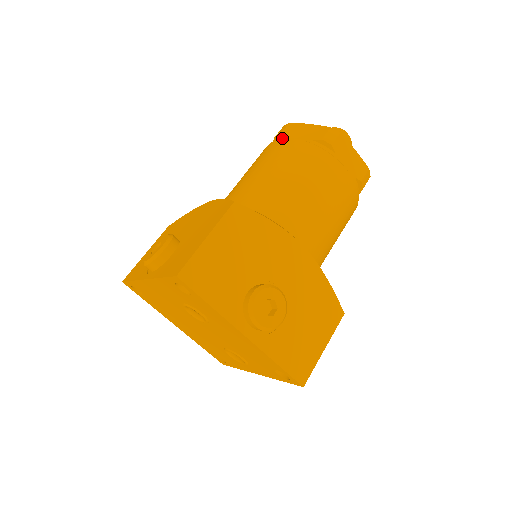
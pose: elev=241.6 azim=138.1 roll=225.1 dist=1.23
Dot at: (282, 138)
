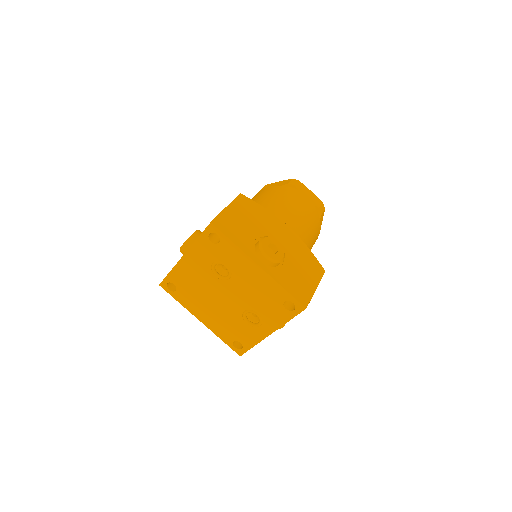
Dot at: occluded
